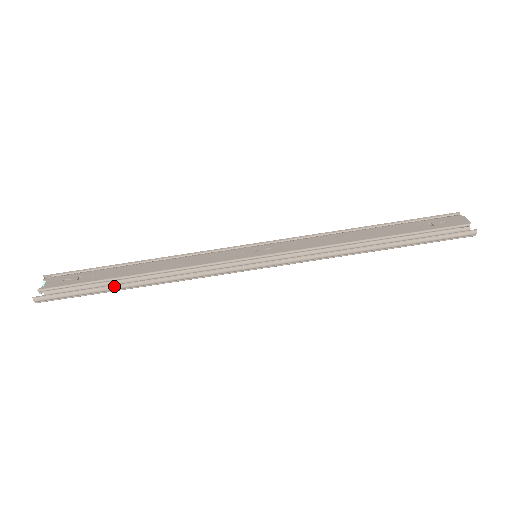
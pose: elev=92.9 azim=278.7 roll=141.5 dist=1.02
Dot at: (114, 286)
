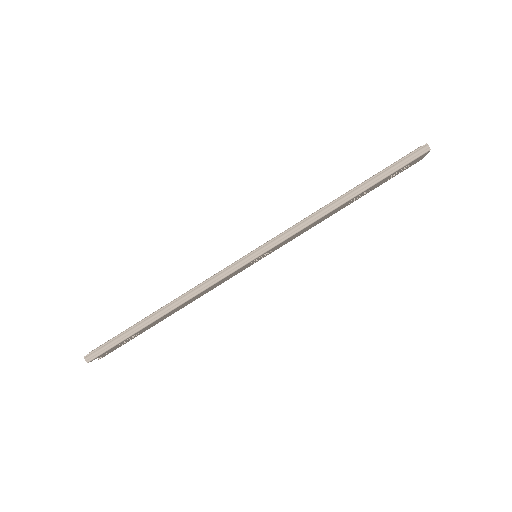
Dot at: (144, 320)
